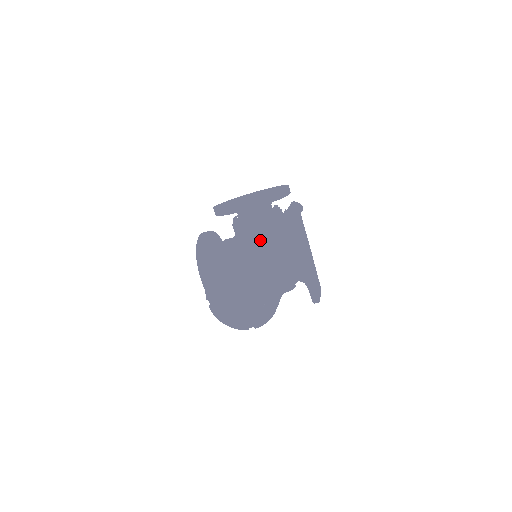
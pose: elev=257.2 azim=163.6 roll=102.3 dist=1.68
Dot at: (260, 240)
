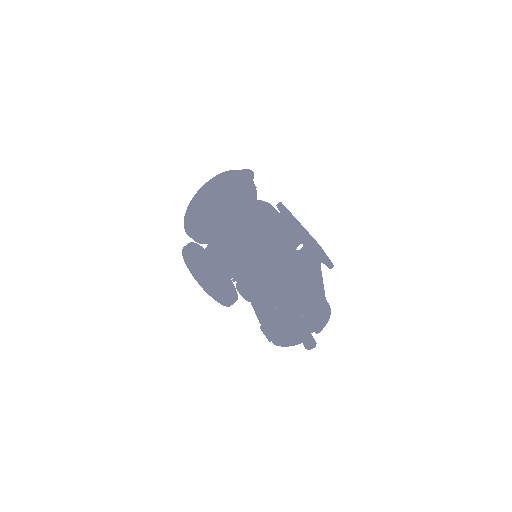
Dot at: (256, 244)
